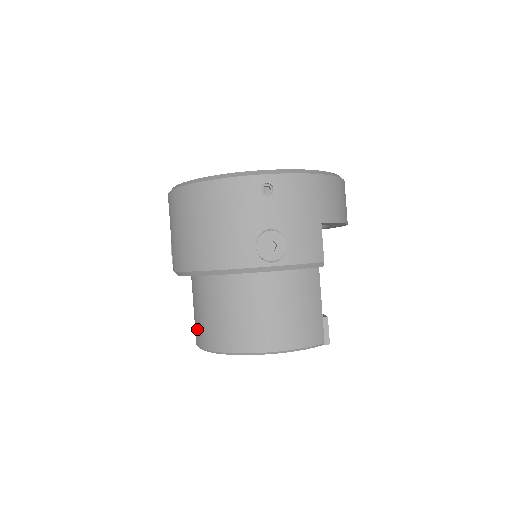
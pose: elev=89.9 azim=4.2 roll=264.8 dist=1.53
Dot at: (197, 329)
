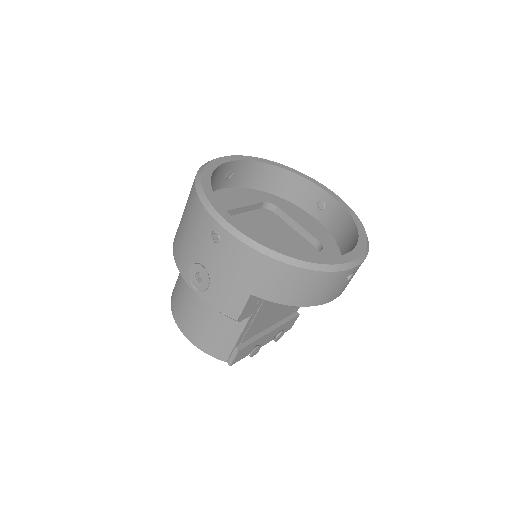
Dot at: occluded
